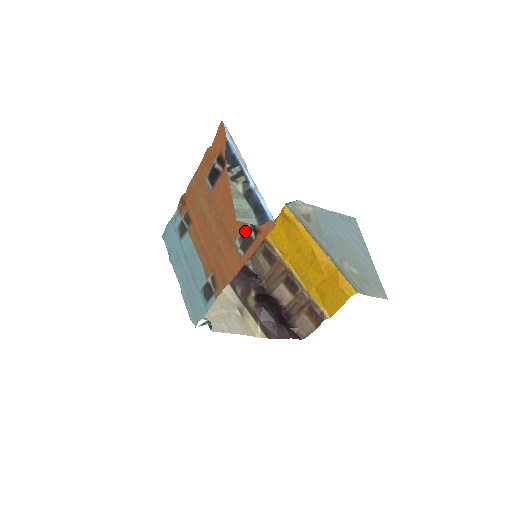
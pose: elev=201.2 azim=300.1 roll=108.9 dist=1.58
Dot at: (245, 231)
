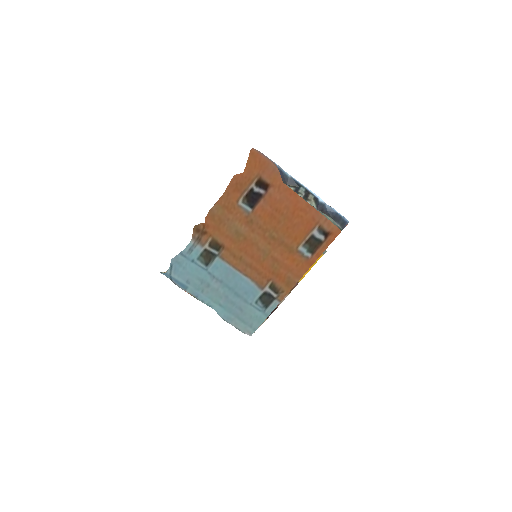
Dot at: (312, 237)
